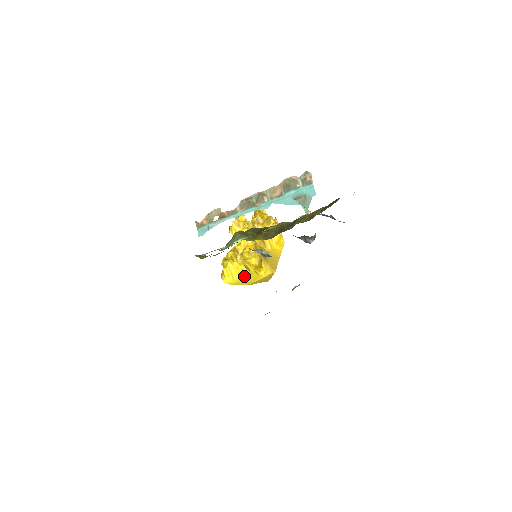
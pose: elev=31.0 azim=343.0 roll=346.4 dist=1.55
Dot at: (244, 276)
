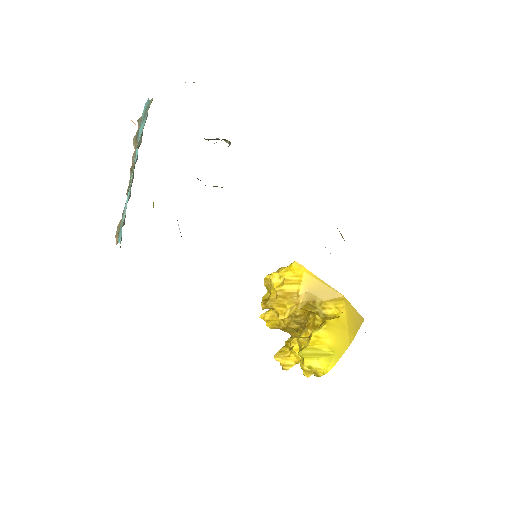
Dot at: (328, 337)
